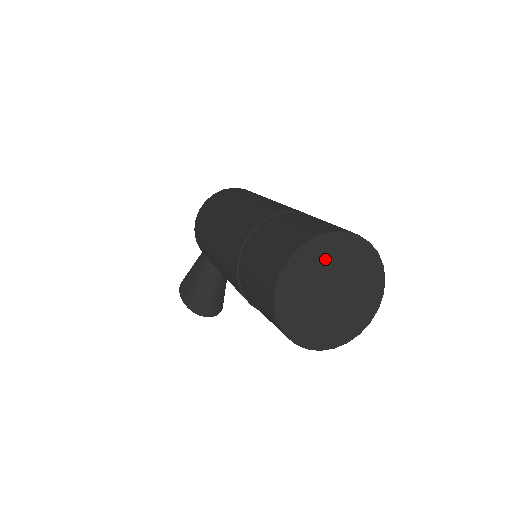
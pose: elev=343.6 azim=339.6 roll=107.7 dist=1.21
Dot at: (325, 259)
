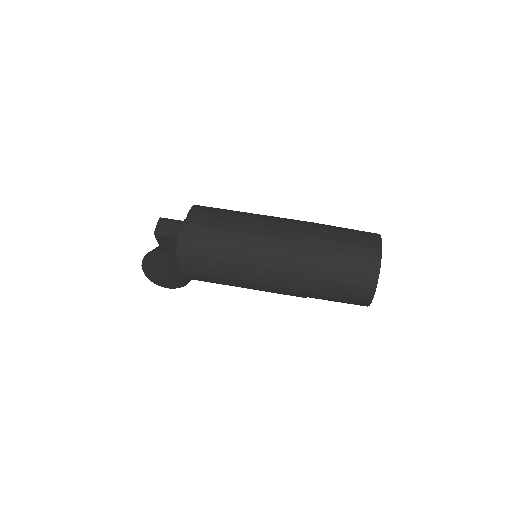
Dot at: occluded
